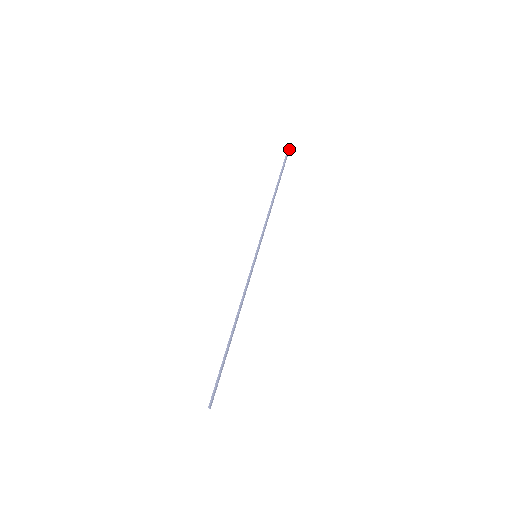
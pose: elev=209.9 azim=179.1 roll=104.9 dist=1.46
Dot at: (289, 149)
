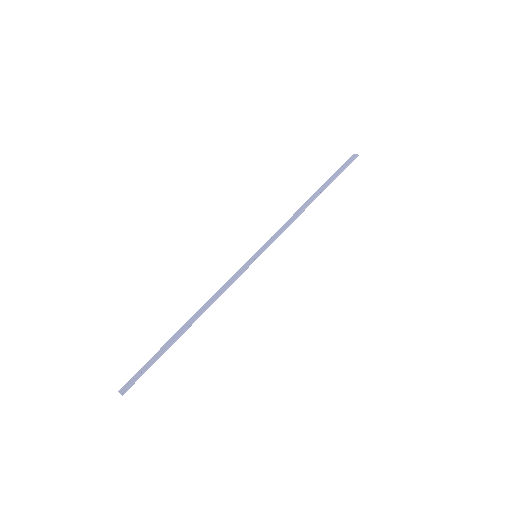
Dot at: (353, 157)
